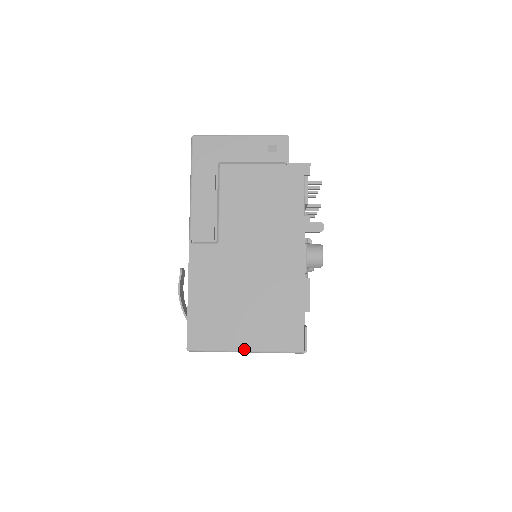
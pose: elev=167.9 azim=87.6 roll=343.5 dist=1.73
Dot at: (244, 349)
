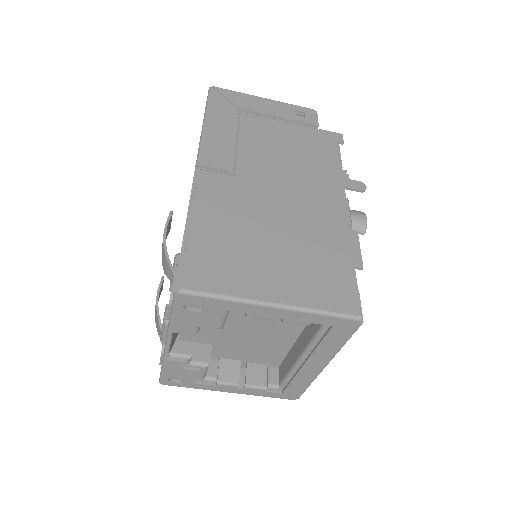
Dot at: (271, 300)
